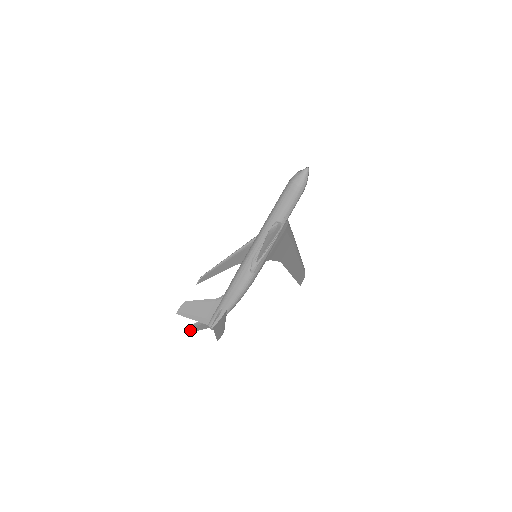
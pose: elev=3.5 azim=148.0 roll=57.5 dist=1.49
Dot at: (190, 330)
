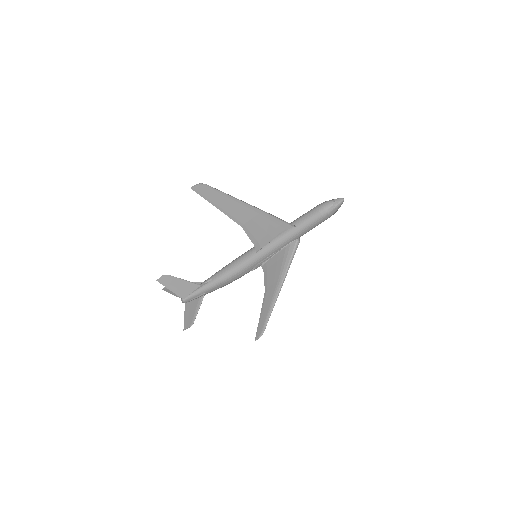
Dot at: (187, 327)
